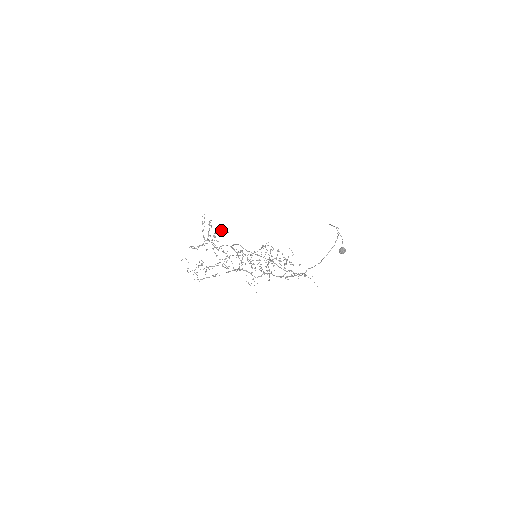
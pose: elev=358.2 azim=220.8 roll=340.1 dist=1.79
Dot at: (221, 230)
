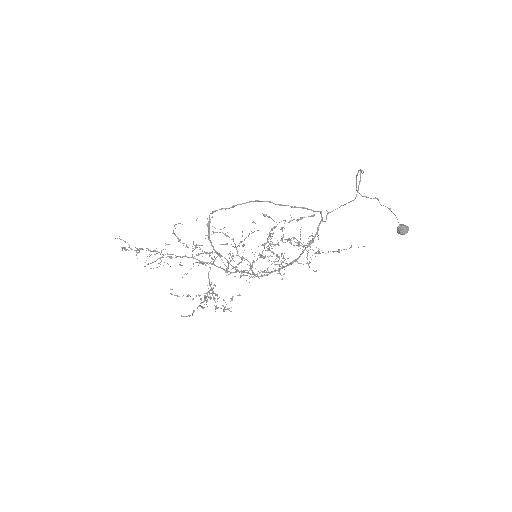
Dot at: (231, 298)
